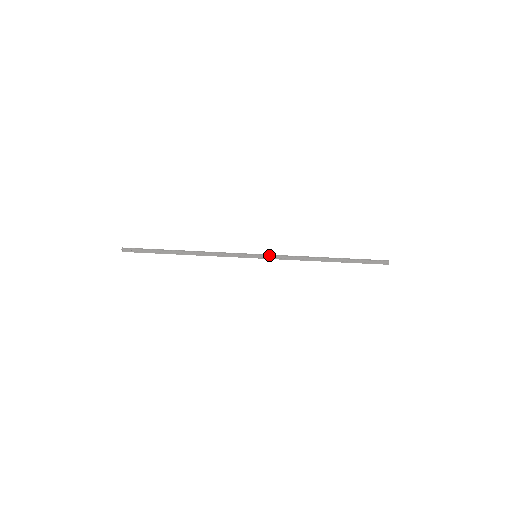
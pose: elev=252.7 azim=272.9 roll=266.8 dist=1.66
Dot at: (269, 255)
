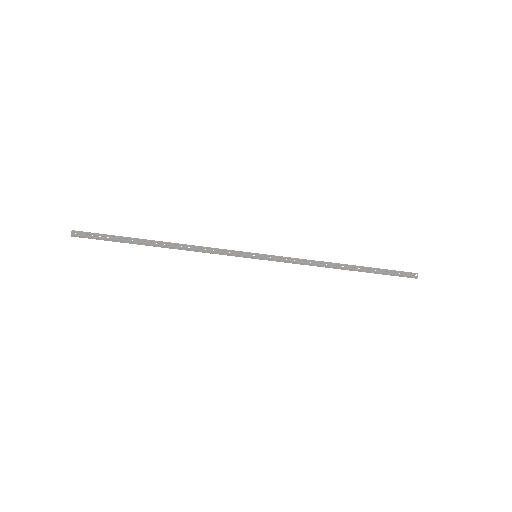
Dot at: (273, 258)
